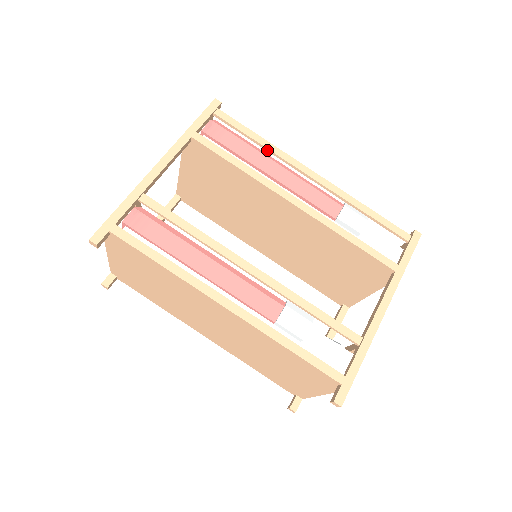
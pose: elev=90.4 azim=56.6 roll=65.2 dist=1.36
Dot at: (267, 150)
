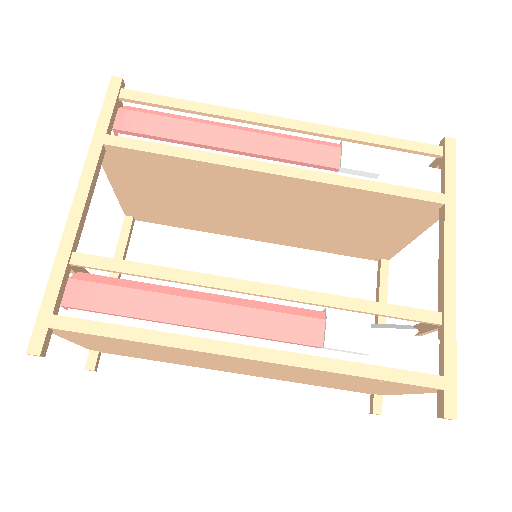
Dot at: (211, 116)
